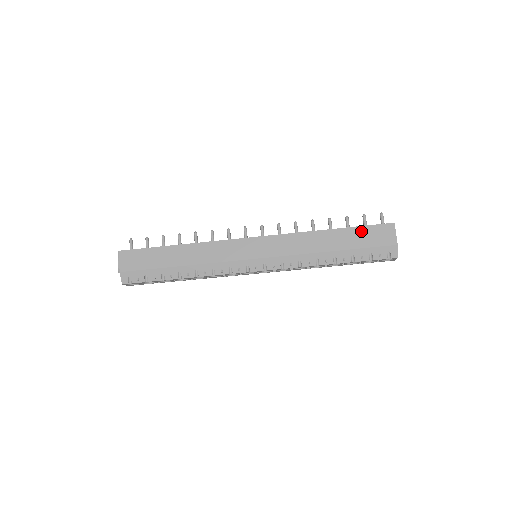
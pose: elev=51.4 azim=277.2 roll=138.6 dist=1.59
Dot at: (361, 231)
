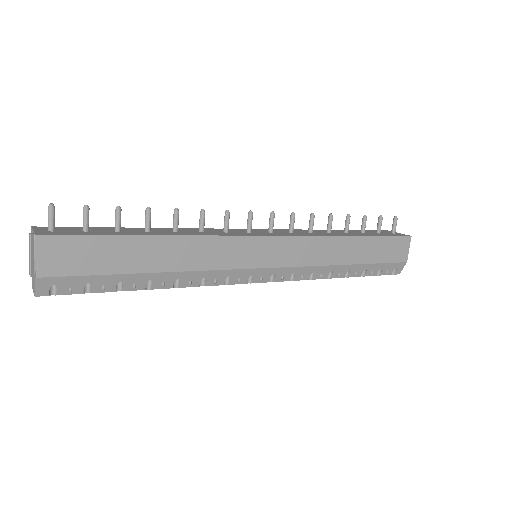
Dot at: (382, 242)
